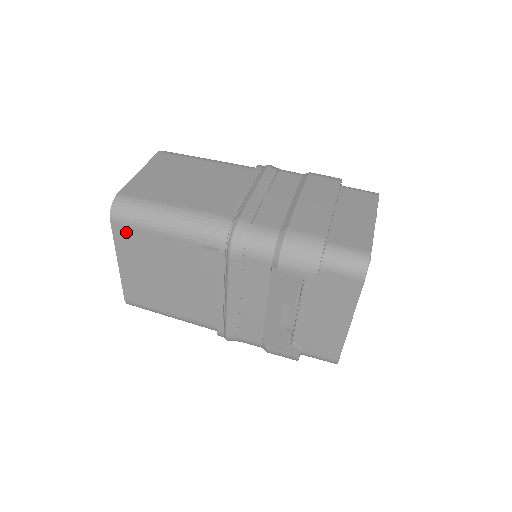
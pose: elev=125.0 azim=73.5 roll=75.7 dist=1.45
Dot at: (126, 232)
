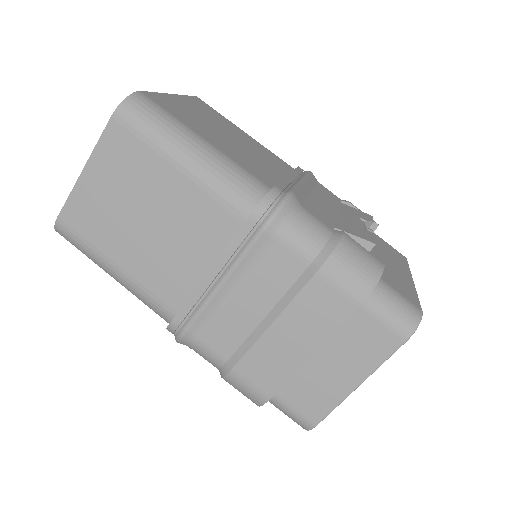
Dot at: occluded
